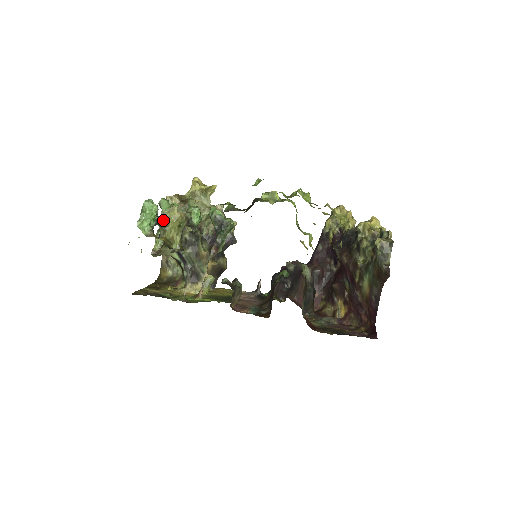
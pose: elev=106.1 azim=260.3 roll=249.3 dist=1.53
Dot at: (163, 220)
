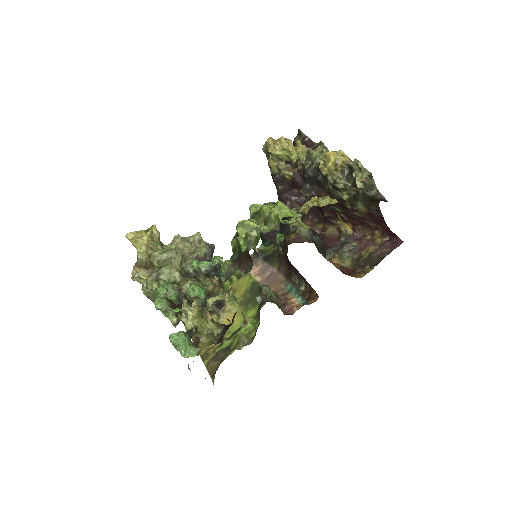
Dot at: (191, 330)
